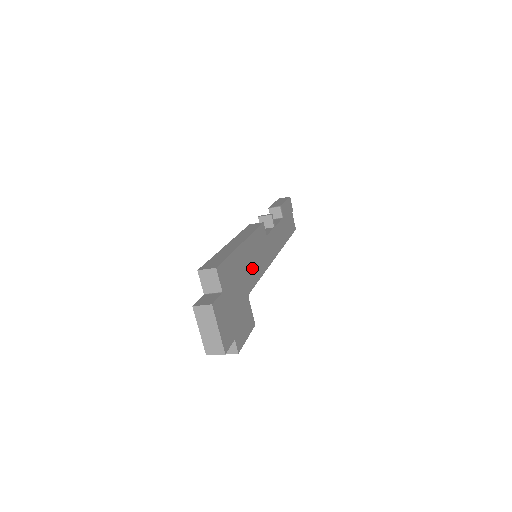
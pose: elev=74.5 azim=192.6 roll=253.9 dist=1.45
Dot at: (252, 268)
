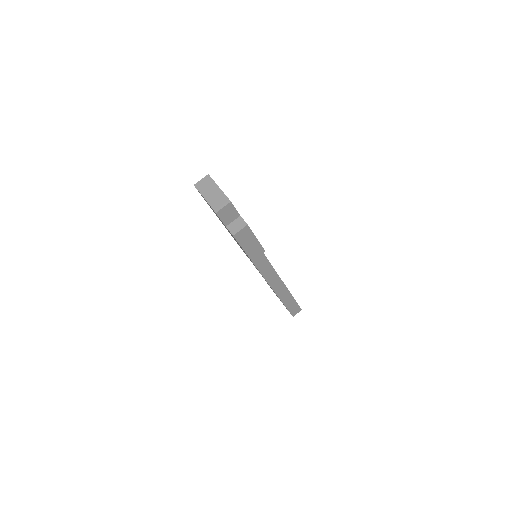
Dot at: occluded
